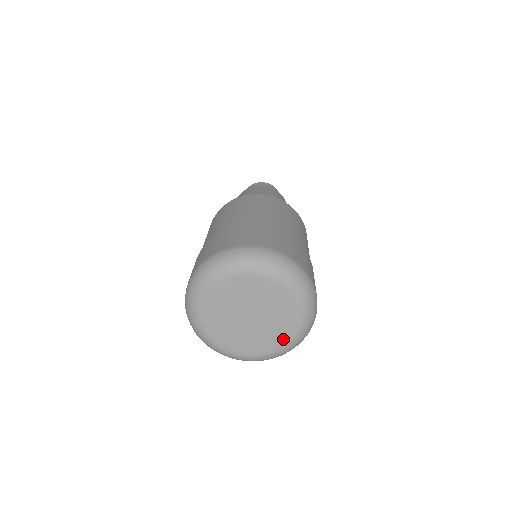
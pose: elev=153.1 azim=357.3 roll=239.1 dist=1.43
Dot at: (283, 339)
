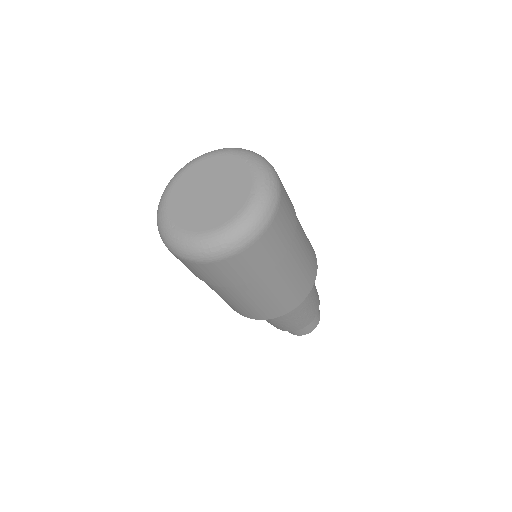
Dot at: (249, 183)
